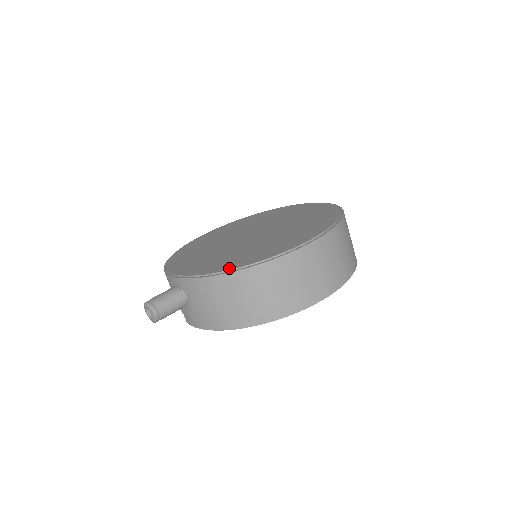
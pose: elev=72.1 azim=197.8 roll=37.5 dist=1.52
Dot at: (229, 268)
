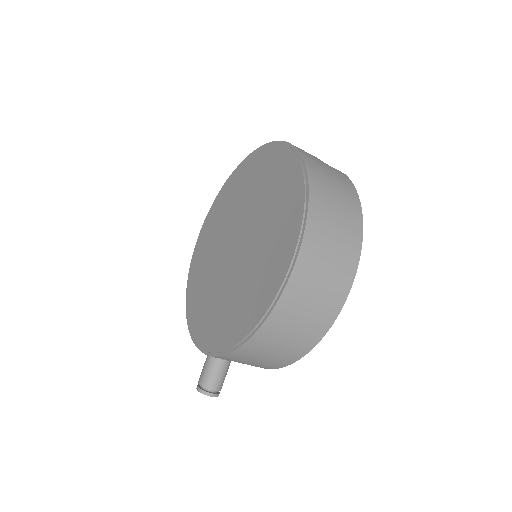
Dot at: (237, 339)
